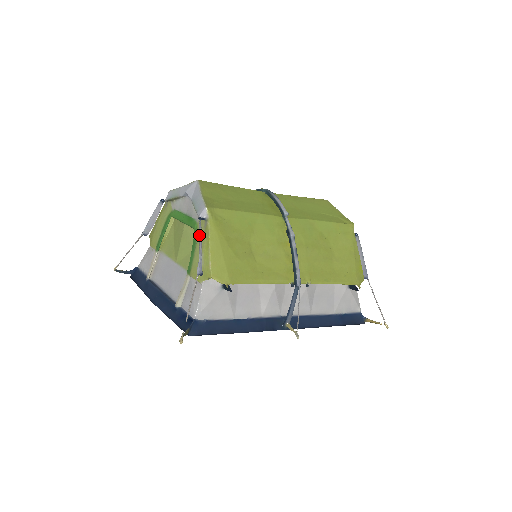
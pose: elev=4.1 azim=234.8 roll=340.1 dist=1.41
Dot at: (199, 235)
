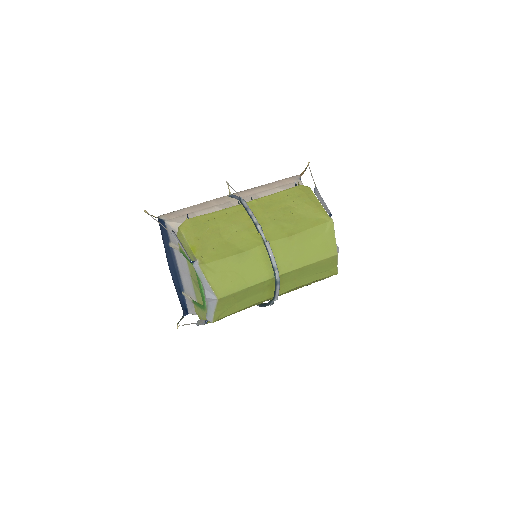
Dot at: (202, 324)
